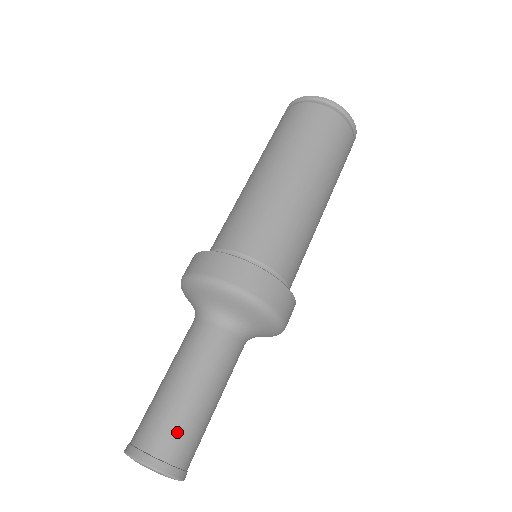
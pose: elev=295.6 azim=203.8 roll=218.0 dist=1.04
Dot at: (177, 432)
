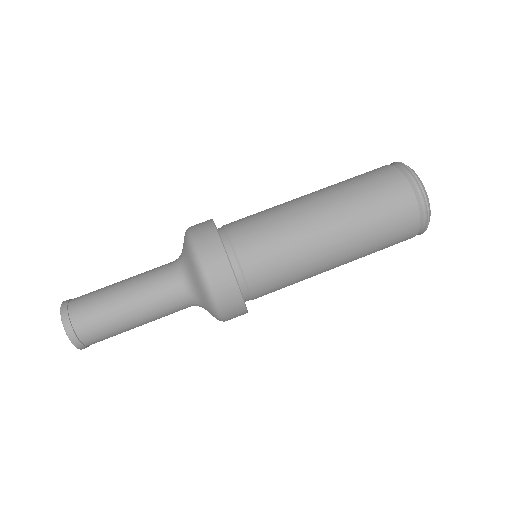
Dot at: (106, 337)
